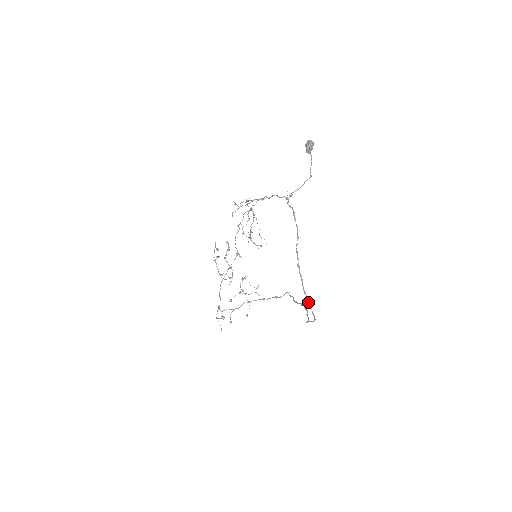
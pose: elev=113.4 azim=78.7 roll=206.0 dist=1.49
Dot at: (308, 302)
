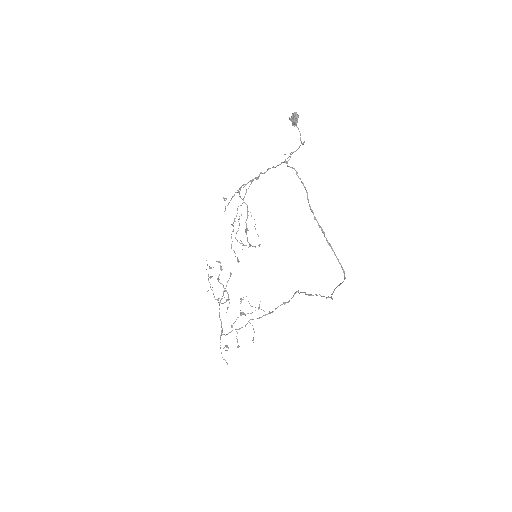
Dot at: (335, 254)
